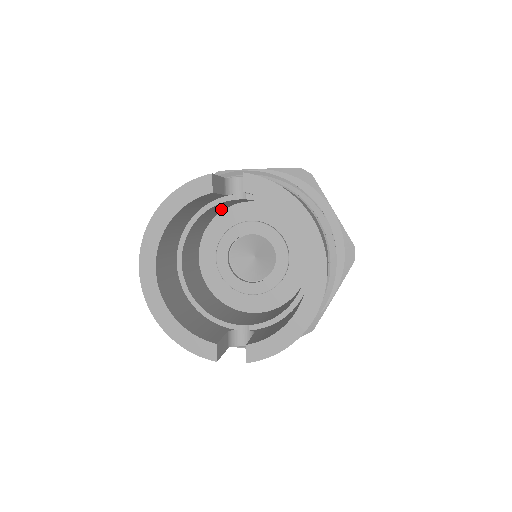
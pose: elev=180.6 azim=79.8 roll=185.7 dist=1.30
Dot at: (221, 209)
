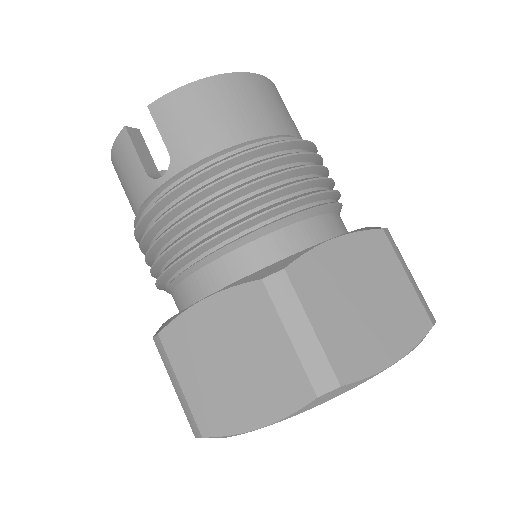
Dot at: occluded
